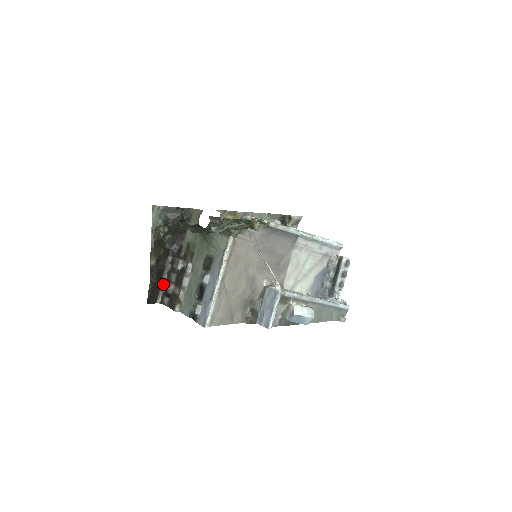
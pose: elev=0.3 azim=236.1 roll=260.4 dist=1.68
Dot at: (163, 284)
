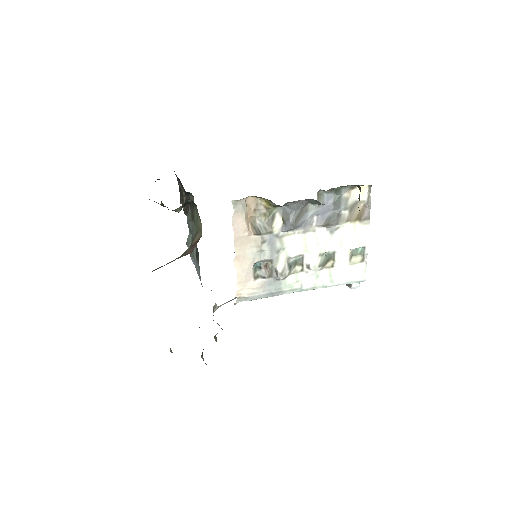
Dot at: occluded
